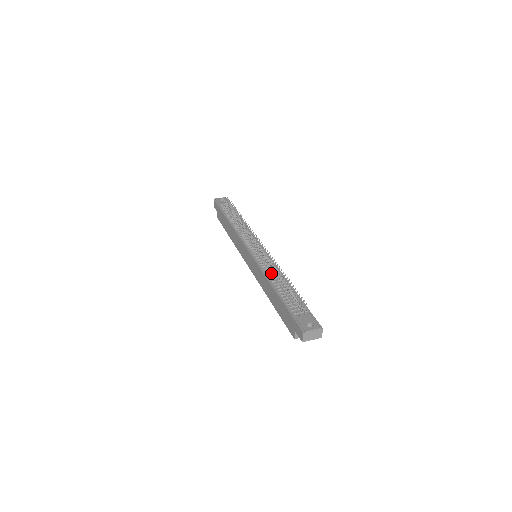
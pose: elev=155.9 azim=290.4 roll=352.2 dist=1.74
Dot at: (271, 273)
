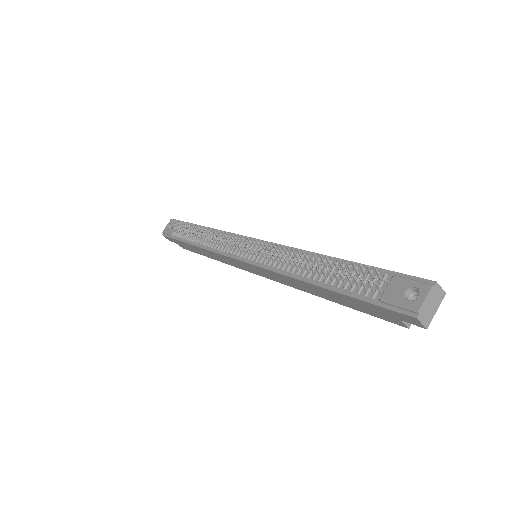
Dot at: (290, 265)
